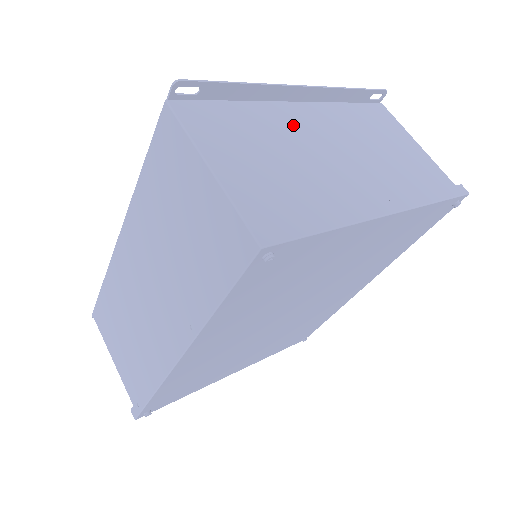
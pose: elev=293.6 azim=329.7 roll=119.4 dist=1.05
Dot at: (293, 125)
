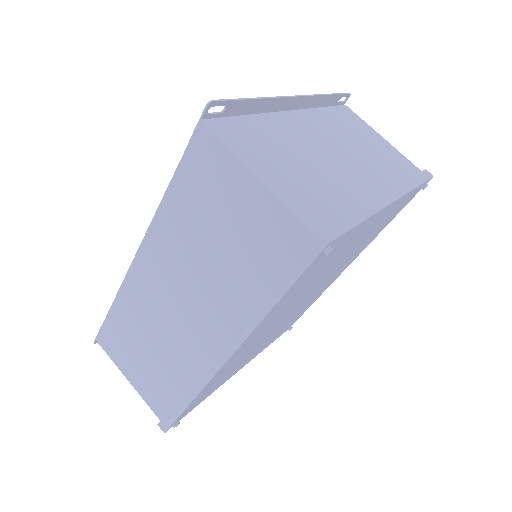
Dot at: (297, 132)
